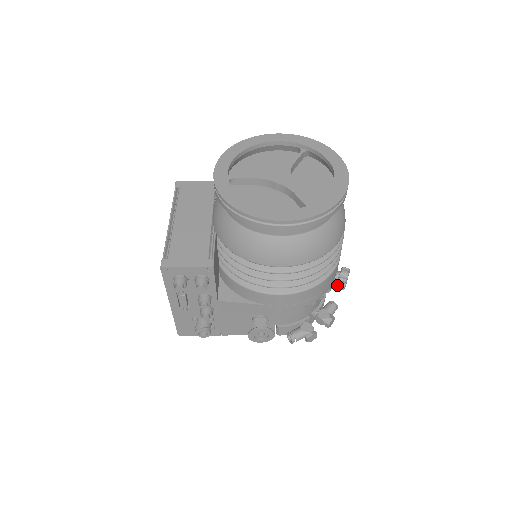
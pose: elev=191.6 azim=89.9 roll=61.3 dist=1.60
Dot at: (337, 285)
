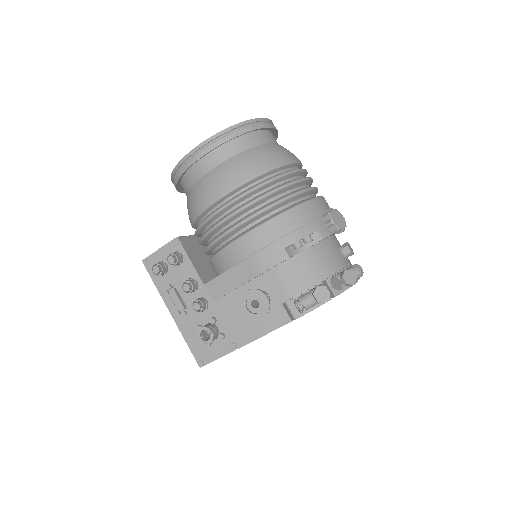
Dot at: (325, 225)
